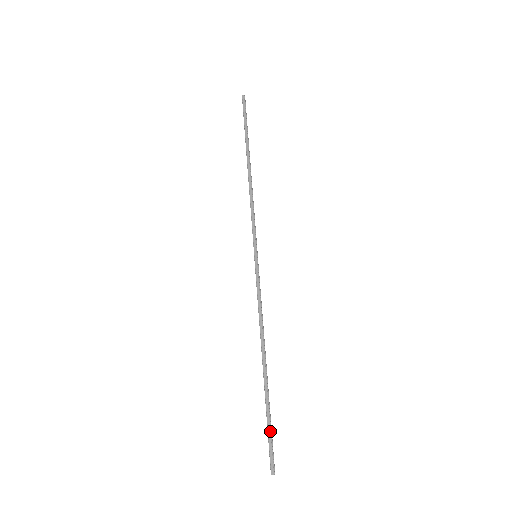
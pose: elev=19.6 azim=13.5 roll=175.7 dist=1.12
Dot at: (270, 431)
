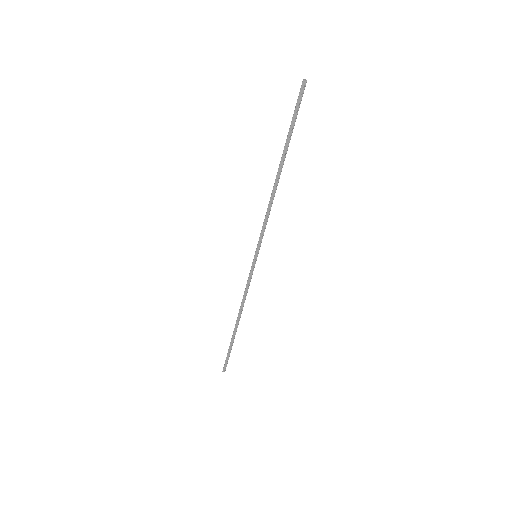
Dot at: (228, 355)
